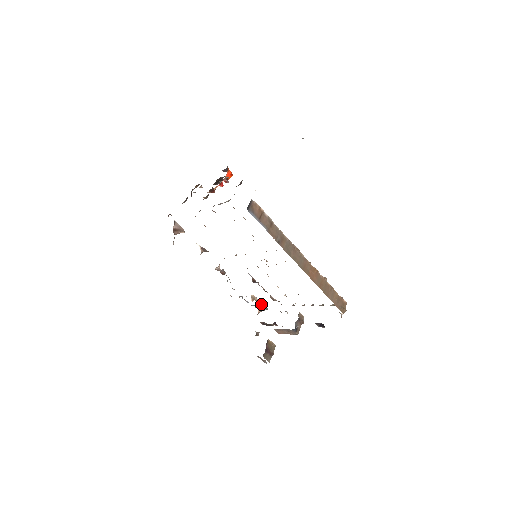
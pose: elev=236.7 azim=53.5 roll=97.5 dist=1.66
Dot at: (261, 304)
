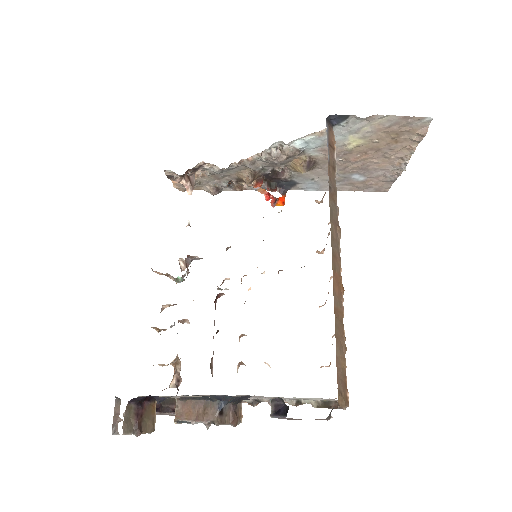
Dot at: (178, 384)
